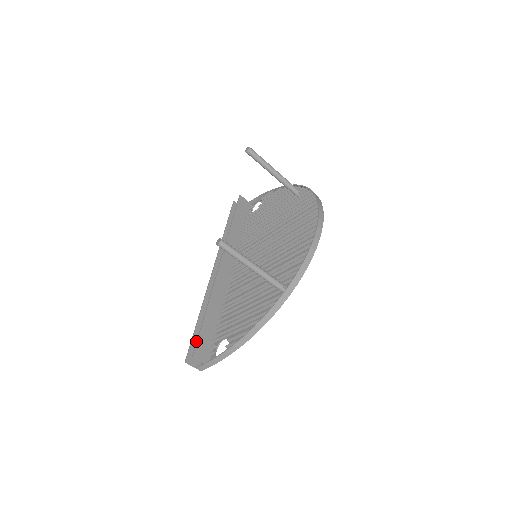
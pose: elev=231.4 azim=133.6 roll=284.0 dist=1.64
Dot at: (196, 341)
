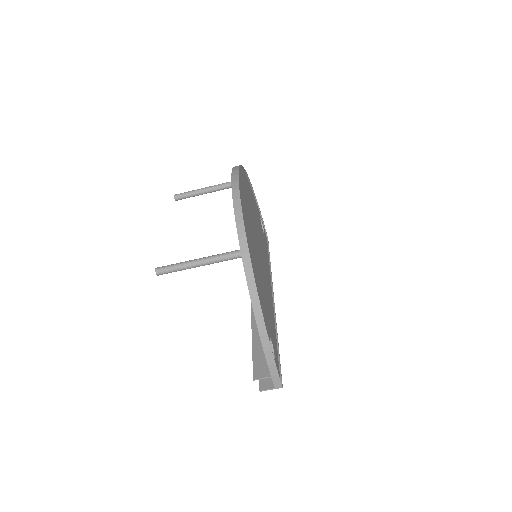
Dot at: occluded
